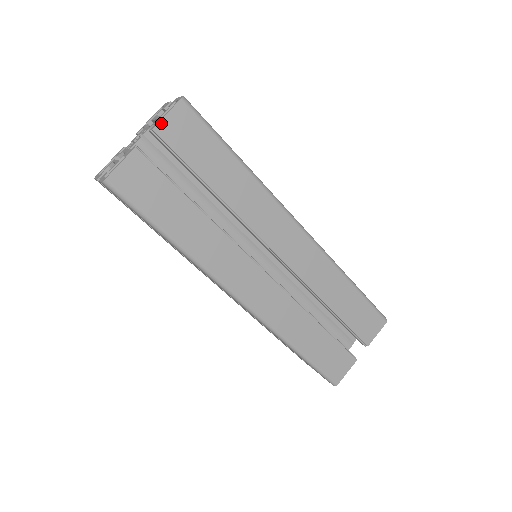
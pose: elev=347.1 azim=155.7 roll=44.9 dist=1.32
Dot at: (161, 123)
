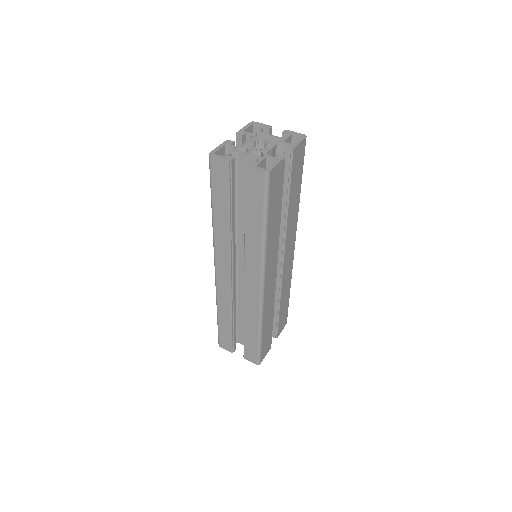
Dot at: (296, 147)
